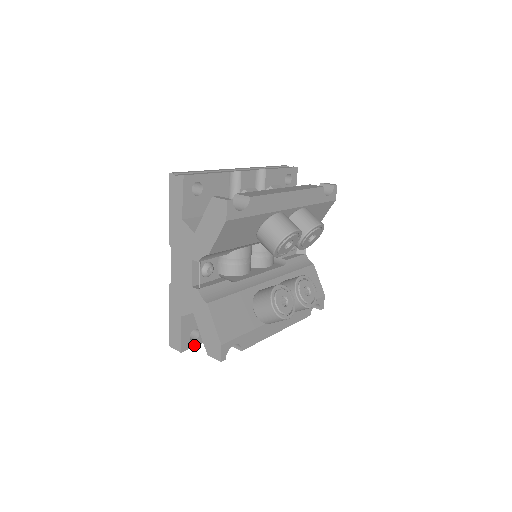
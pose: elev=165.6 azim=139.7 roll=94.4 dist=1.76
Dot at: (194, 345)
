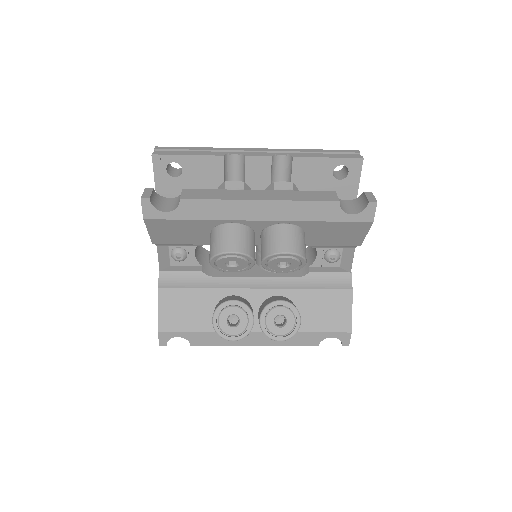
Dot at: occluded
